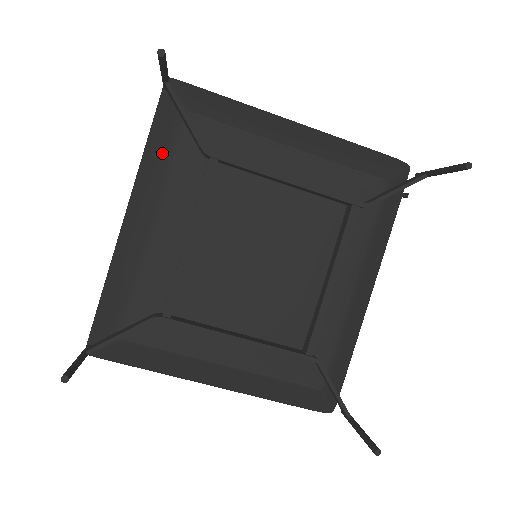
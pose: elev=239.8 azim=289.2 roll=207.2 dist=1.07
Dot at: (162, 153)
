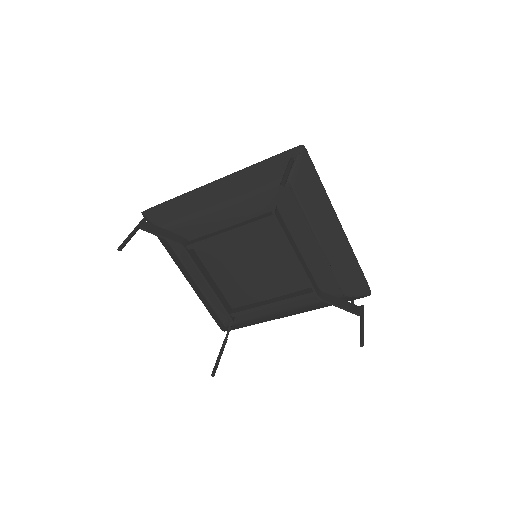
Dot at: (258, 181)
